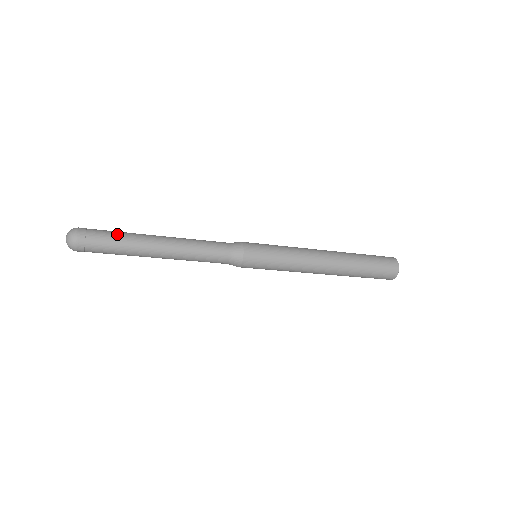
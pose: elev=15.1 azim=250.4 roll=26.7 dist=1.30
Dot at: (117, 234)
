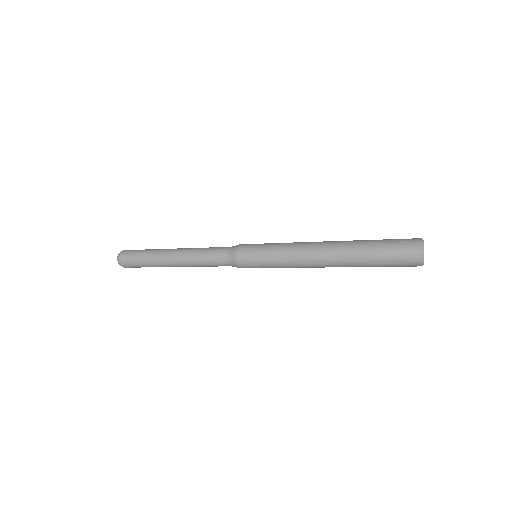
Dot at: (143, 258)
